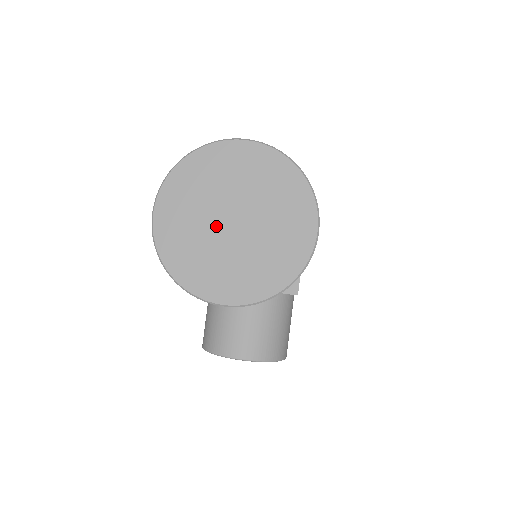
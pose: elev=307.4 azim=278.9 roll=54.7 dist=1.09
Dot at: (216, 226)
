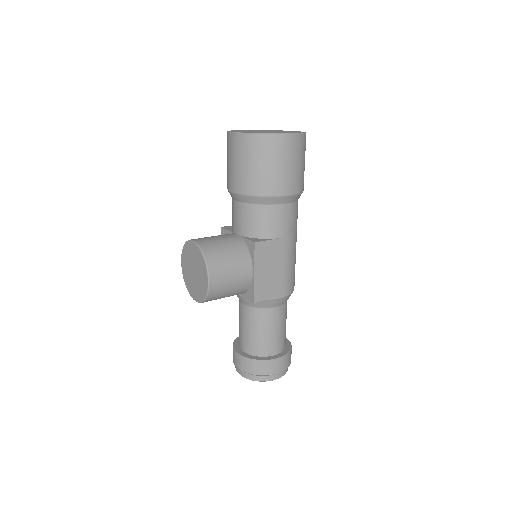
Dot at: (260, 131)
